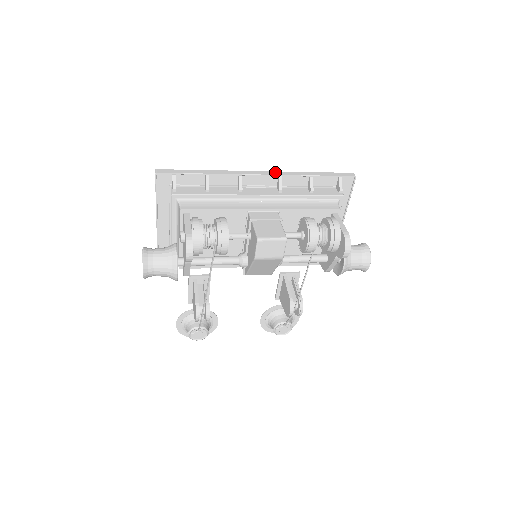
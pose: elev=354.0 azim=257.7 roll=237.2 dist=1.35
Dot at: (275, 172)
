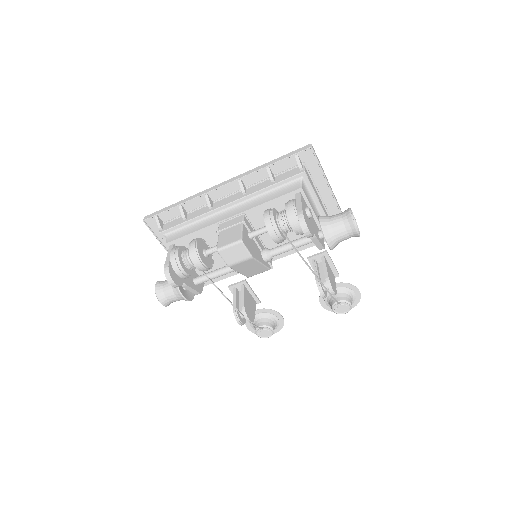
Dot at: (235, 177)
